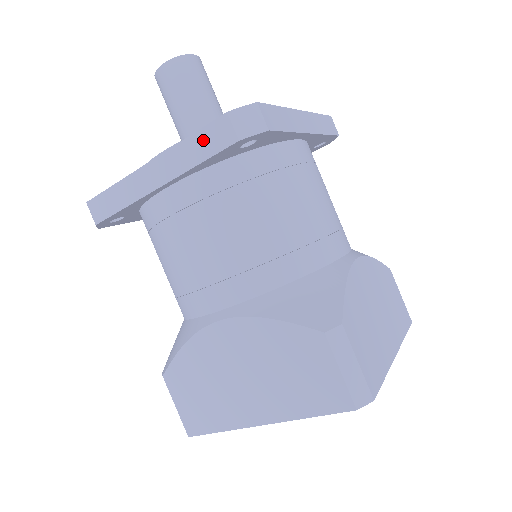
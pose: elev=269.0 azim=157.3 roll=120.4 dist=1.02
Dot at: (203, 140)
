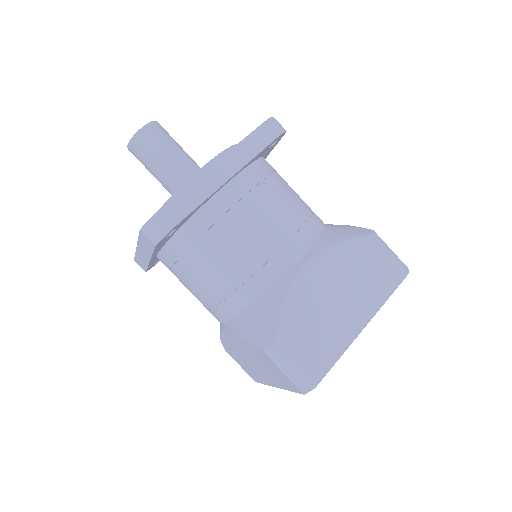
Dot at: (144, 242)
